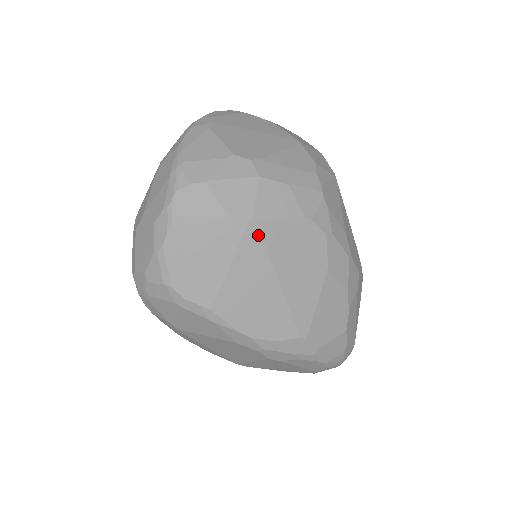
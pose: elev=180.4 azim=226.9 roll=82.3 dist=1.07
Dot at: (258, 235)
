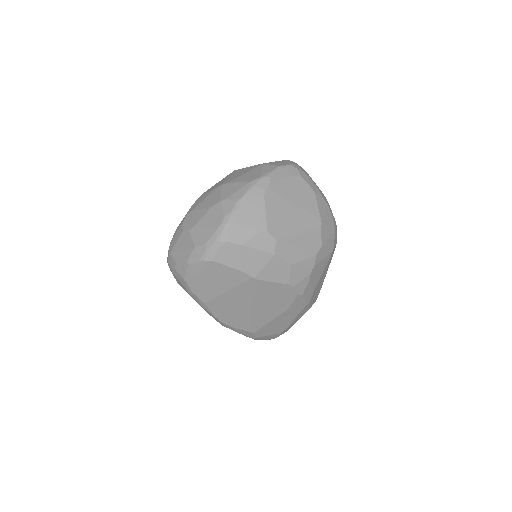
Dot at: (254, 285)
